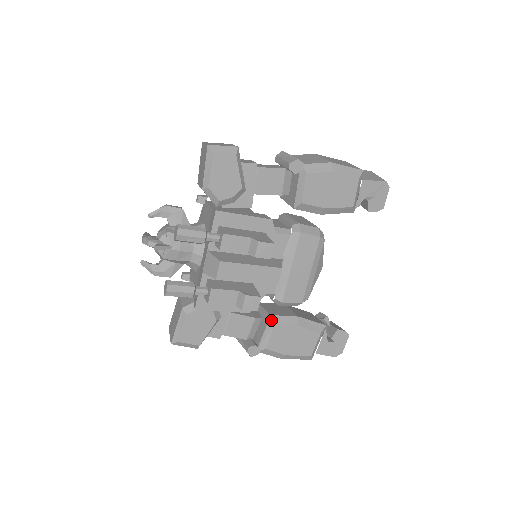
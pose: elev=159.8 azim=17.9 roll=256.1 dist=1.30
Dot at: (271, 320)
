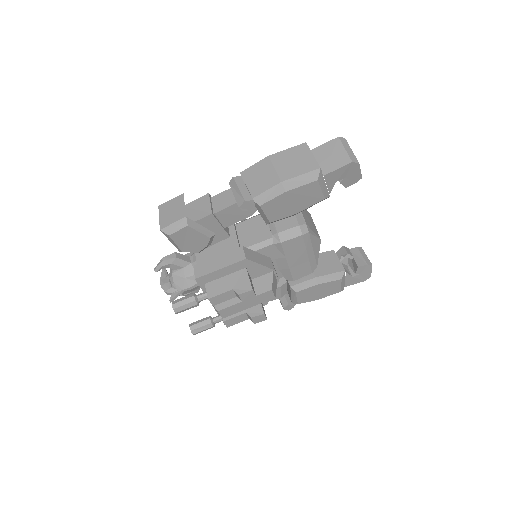
Dot at: (292, 290)
